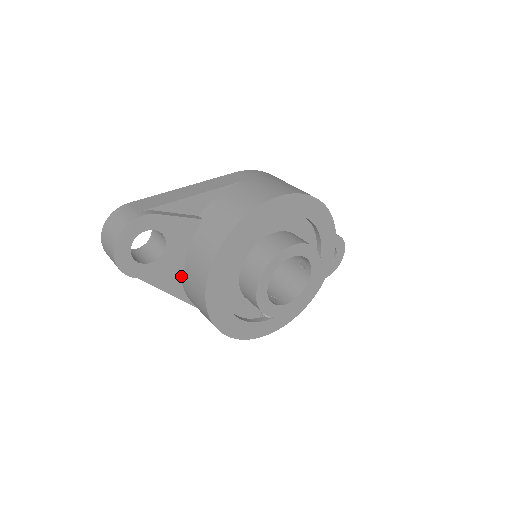
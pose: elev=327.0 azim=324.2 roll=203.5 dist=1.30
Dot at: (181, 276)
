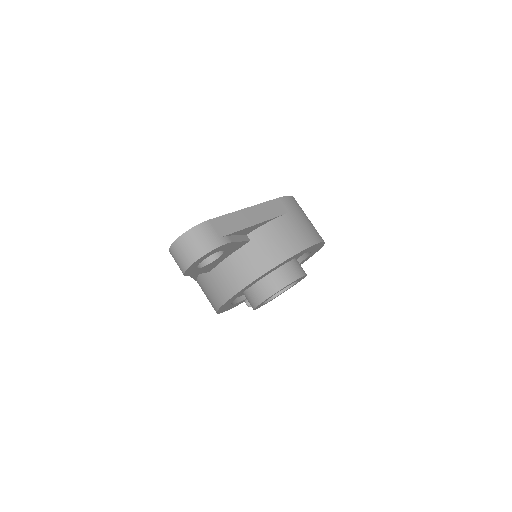
Dot at: (209, 271)
